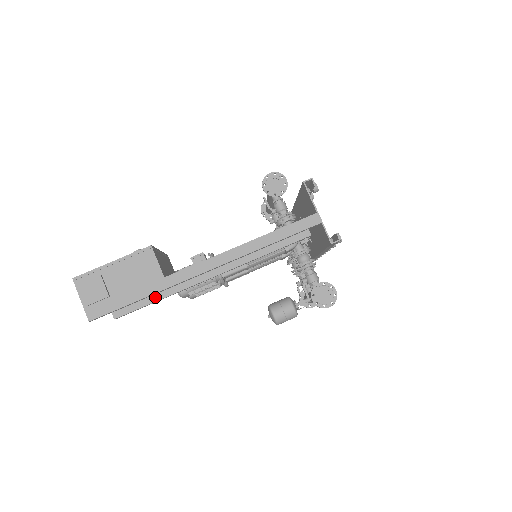
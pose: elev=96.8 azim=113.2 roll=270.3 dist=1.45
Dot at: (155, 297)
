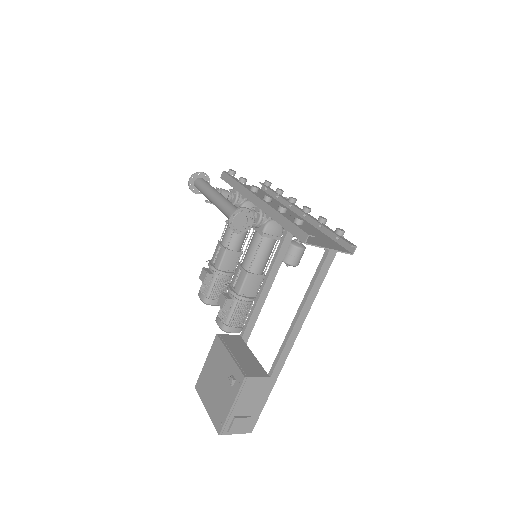
Dot at: occluded
